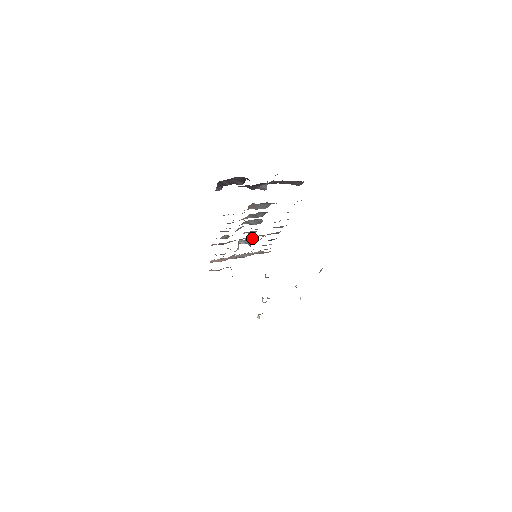
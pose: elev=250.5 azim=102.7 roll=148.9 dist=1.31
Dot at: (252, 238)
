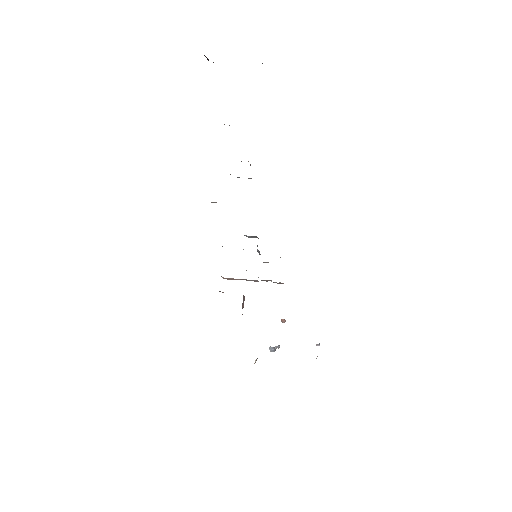
Dot at: occluded
